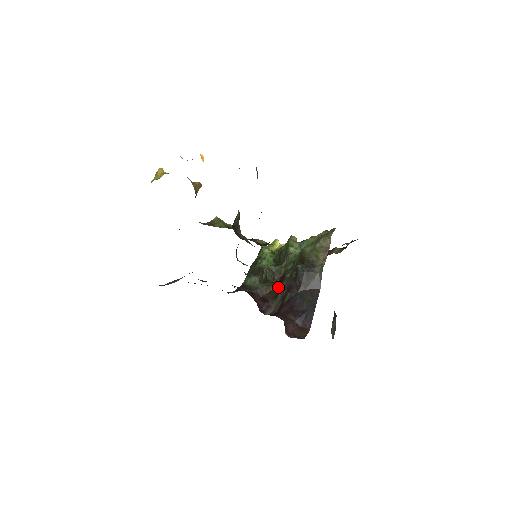
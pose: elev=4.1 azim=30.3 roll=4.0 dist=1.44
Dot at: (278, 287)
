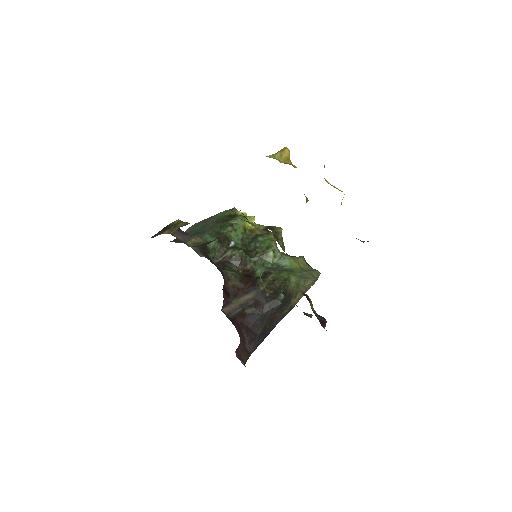
Dot at: (245, 289)
